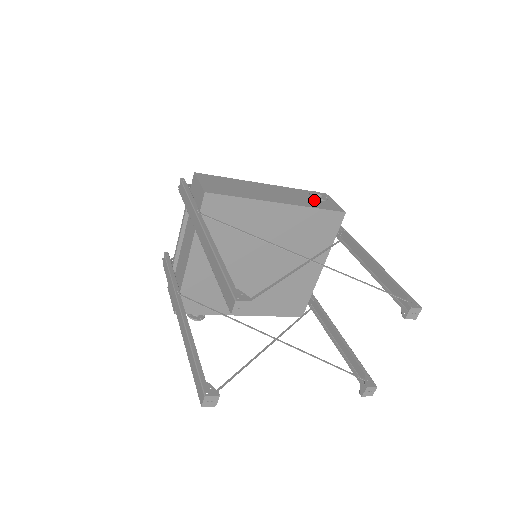
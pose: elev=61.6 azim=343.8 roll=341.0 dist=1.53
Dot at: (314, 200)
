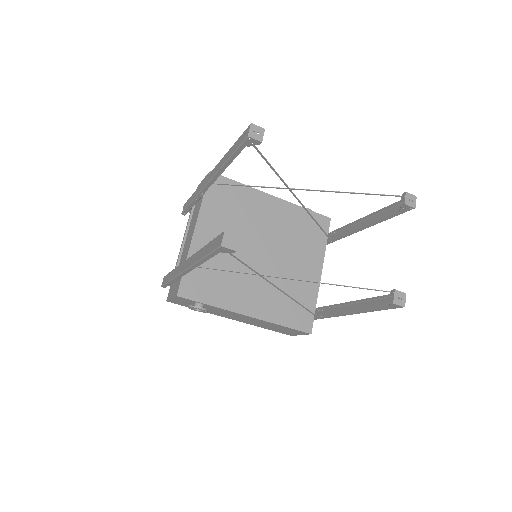
Dot at: occluded
